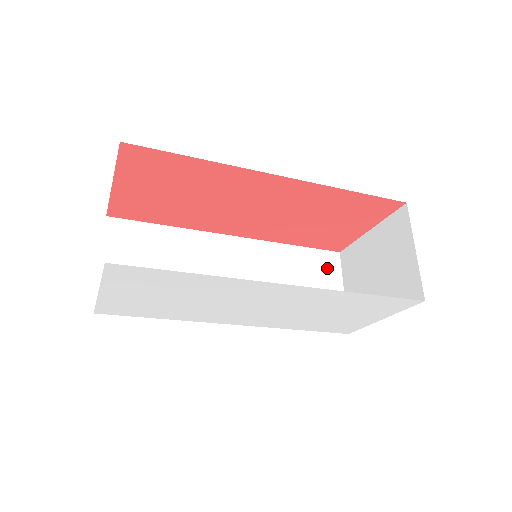
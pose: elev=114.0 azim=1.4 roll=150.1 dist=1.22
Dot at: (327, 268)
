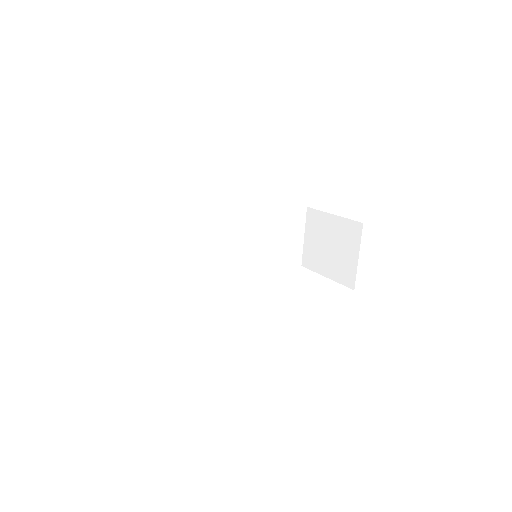
Dot at: (296, 222)
